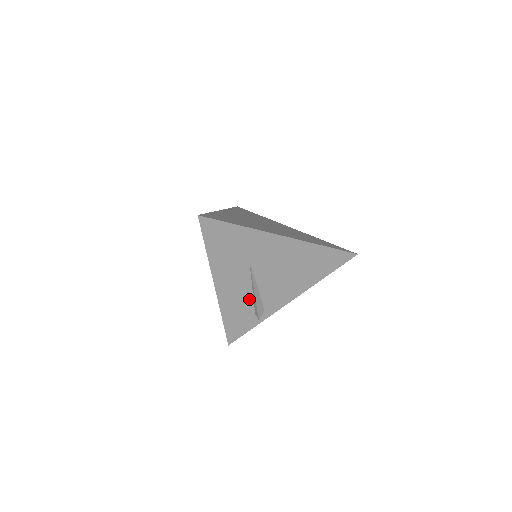
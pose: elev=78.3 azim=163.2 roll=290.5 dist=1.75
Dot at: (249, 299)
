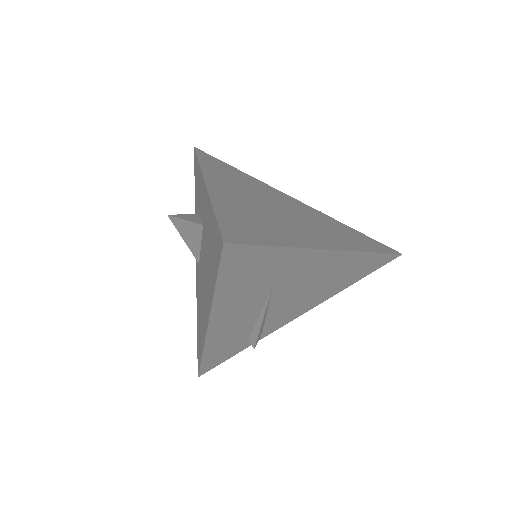
Dot at: (248, 327)
